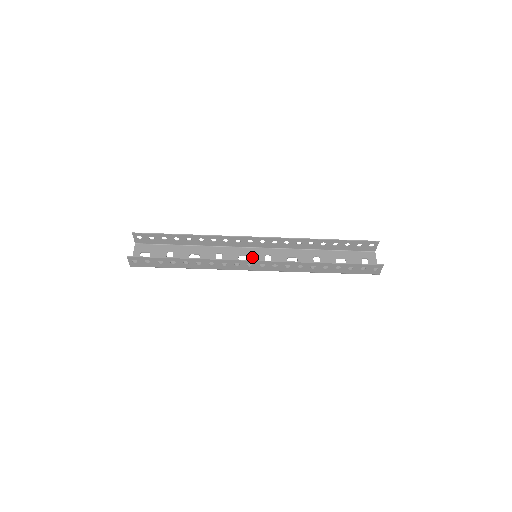
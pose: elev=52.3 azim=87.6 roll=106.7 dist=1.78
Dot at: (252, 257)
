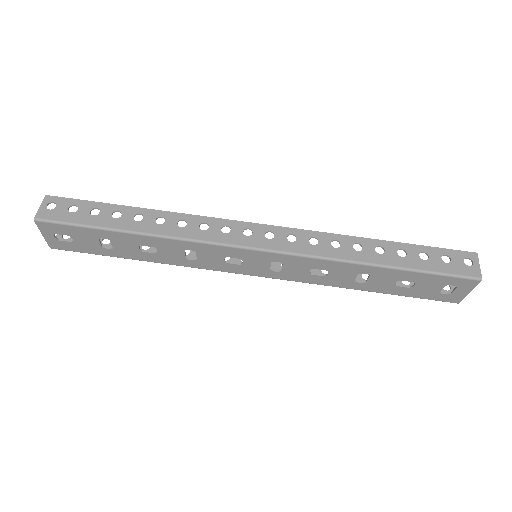
Dot at: (248, 263)
